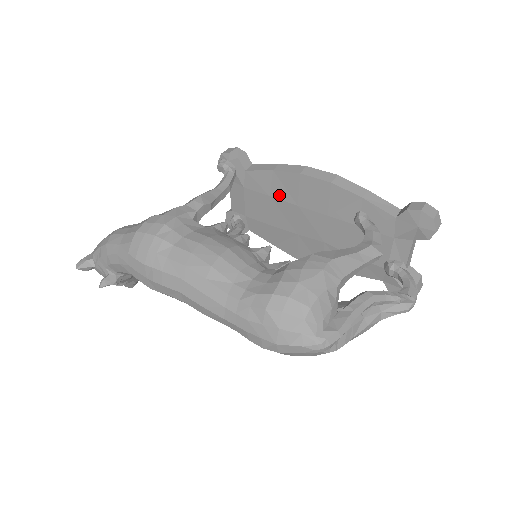
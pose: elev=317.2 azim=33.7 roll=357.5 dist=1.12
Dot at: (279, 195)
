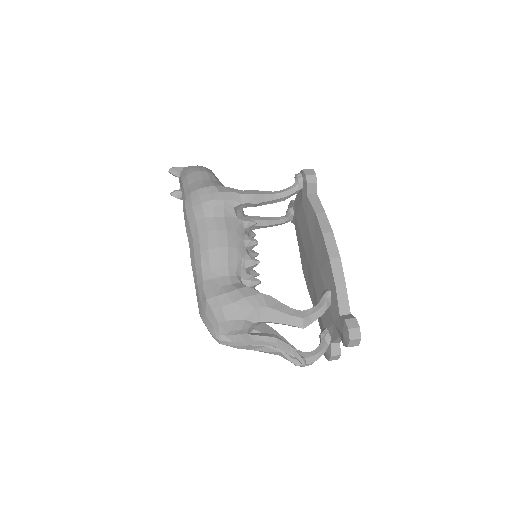
Dot at: (310, 229)
